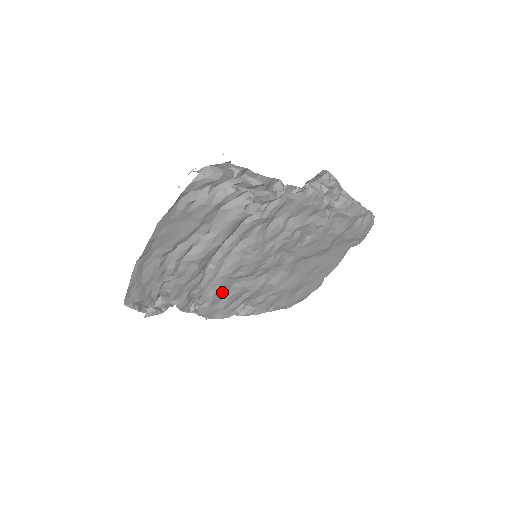
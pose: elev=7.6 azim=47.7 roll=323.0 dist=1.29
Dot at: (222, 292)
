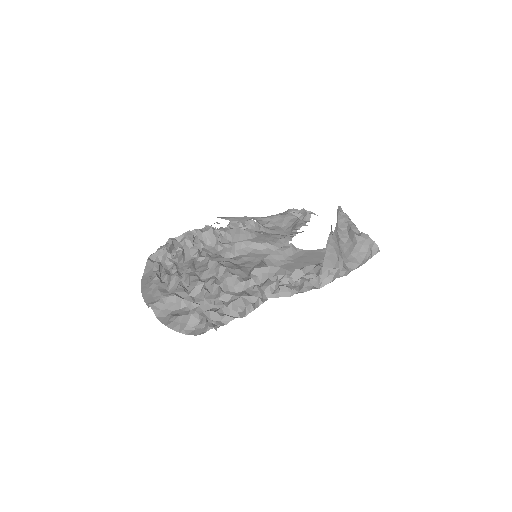
Dot at: occluded
